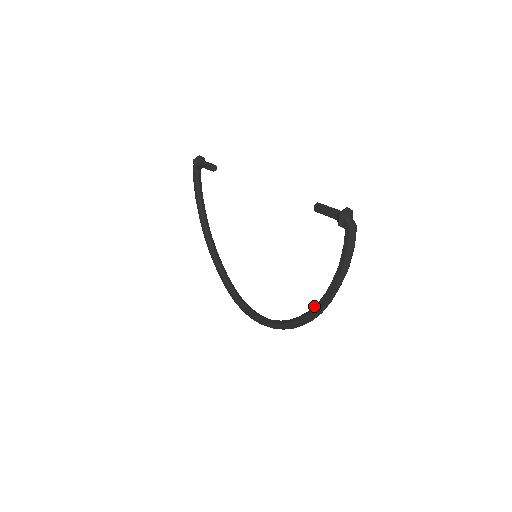
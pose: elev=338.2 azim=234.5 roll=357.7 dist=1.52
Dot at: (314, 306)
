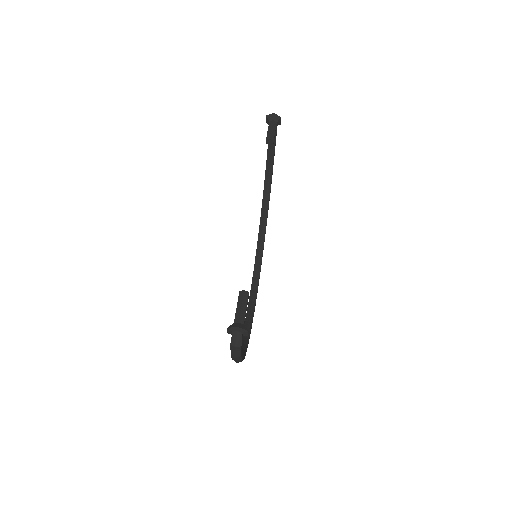
Dot at: occluded
